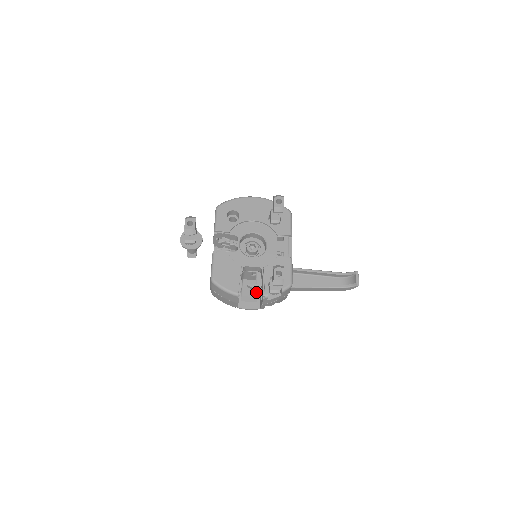
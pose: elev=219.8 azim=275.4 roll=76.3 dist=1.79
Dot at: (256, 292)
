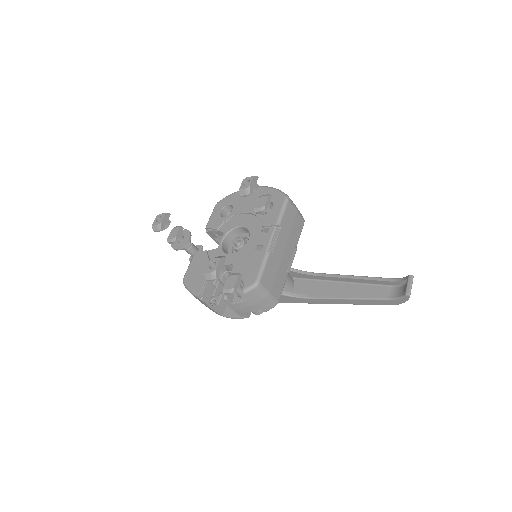
Dot at: occluded
